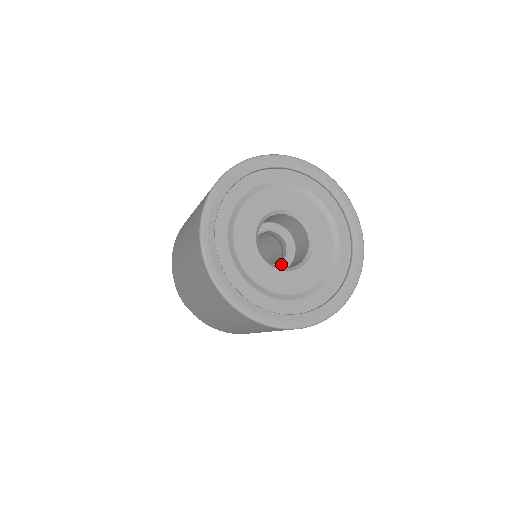
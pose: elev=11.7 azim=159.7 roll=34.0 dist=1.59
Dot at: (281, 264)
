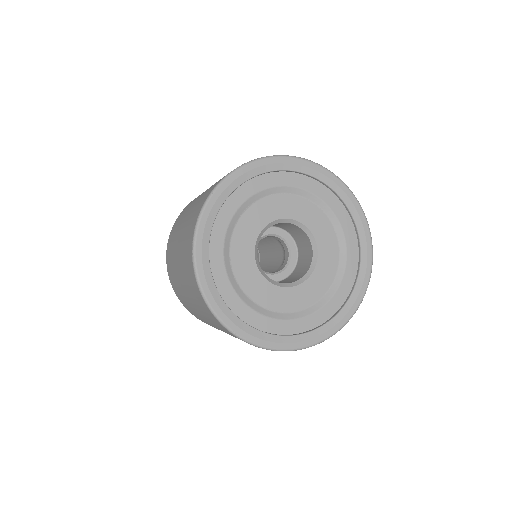
Dot at: (267, 274)
